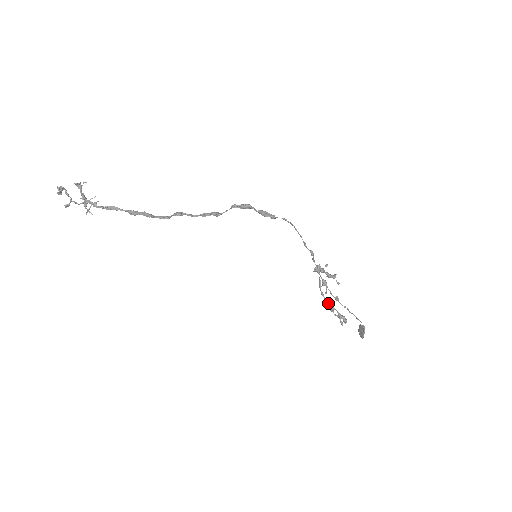
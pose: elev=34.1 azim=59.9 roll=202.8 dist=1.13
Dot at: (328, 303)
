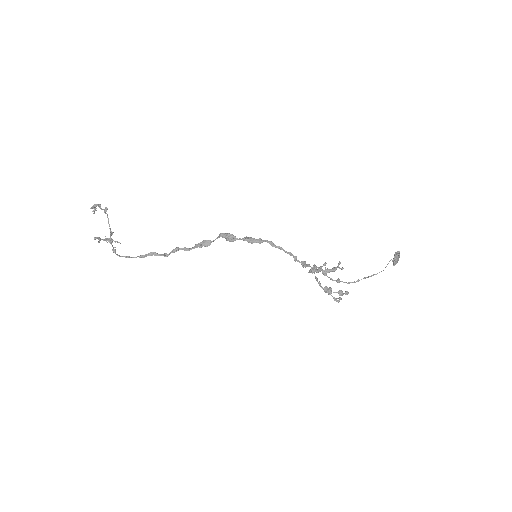
Dot at: (324, 291)
